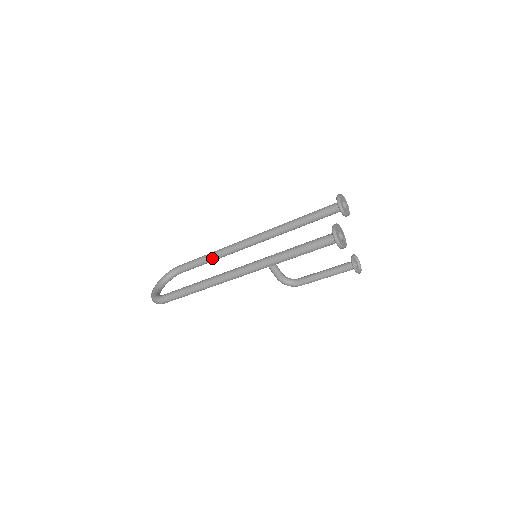
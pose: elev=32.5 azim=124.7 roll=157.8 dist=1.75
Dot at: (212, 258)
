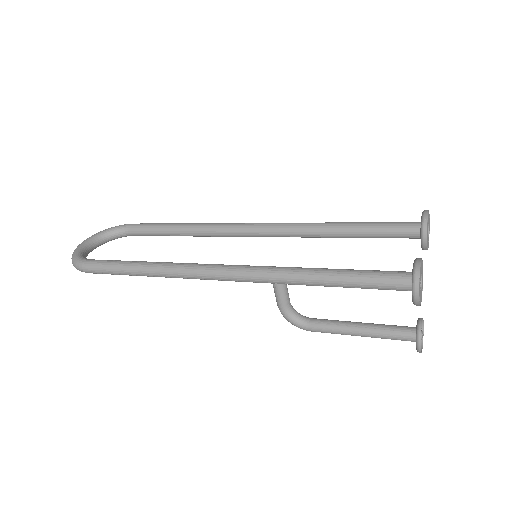
Dot at: (186, 232)
